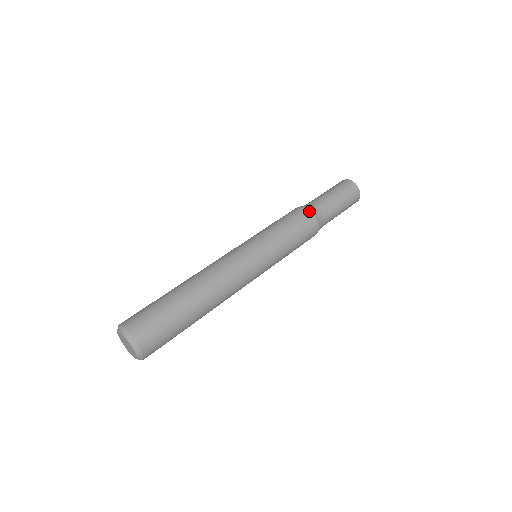
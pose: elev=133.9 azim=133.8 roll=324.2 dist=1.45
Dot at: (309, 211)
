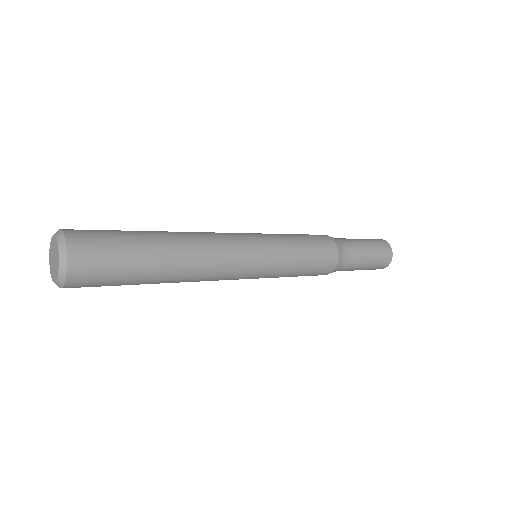
Dot at: (328, 236)
